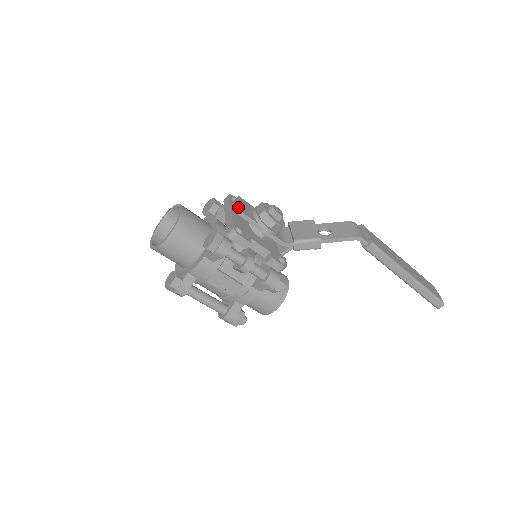
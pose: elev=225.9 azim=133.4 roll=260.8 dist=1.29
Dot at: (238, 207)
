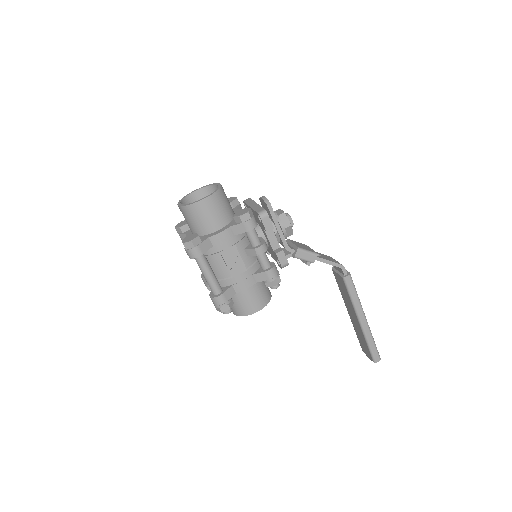
Dot at: (267, 199)
